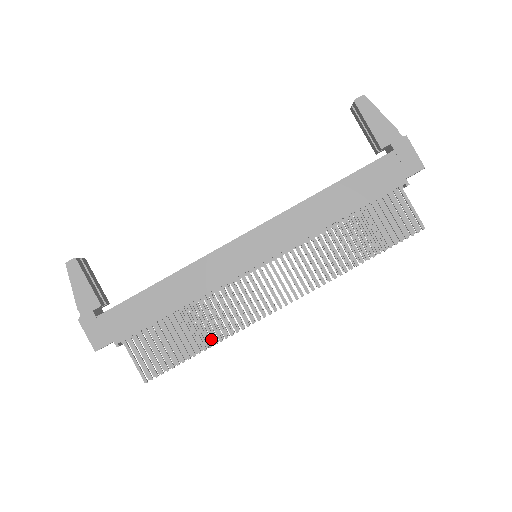
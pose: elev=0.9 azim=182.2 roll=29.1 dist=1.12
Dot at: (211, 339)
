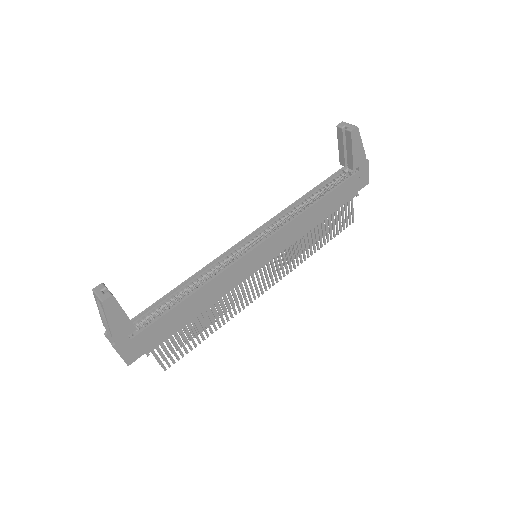
Dot at: (210, 321)
